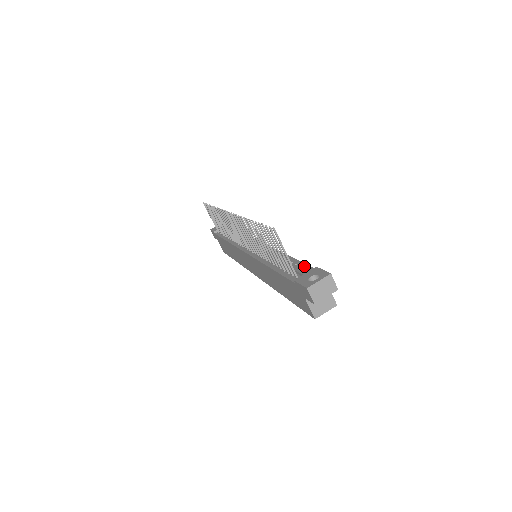
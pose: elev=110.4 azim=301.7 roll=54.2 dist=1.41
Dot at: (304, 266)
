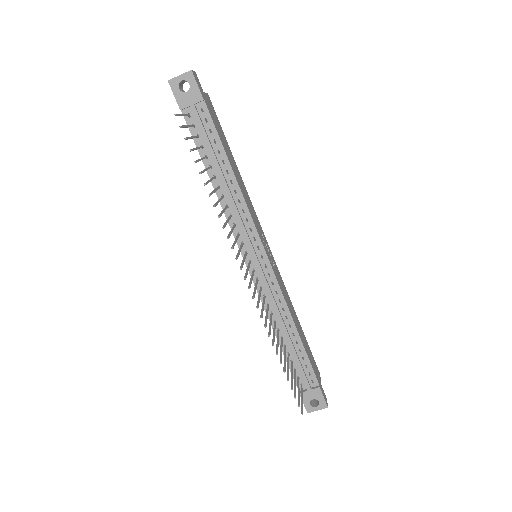
Dot at: (310, 370)
